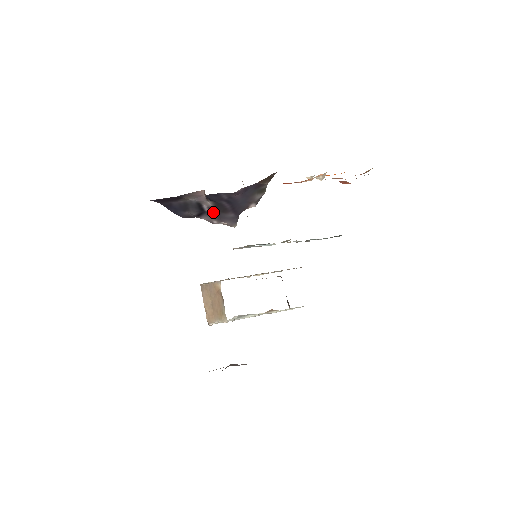
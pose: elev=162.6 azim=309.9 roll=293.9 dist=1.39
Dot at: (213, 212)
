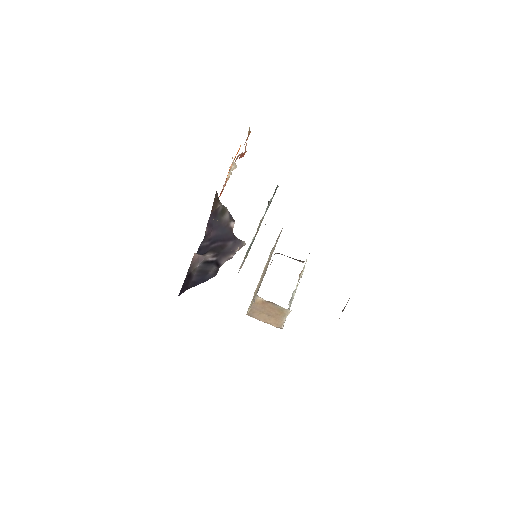
Dot at: (219, 255)
